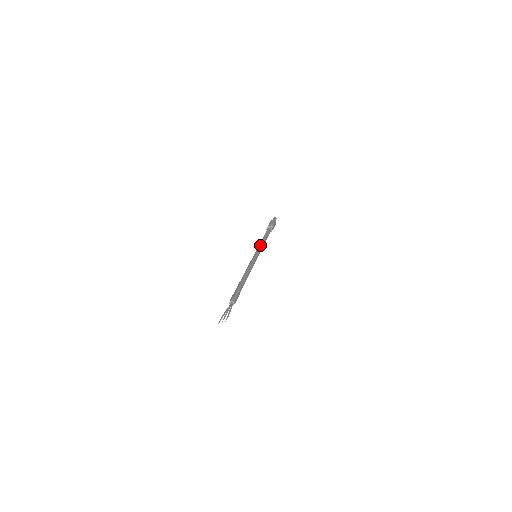
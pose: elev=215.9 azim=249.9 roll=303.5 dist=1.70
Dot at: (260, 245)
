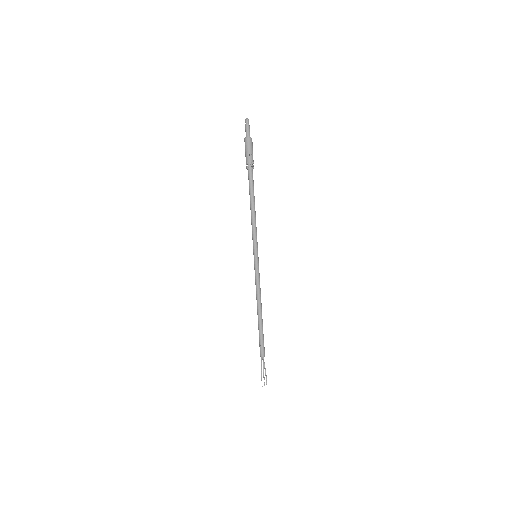
Dot at: (256, 231)
